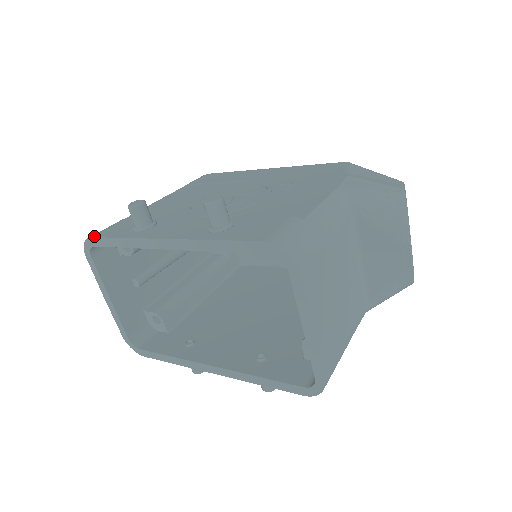
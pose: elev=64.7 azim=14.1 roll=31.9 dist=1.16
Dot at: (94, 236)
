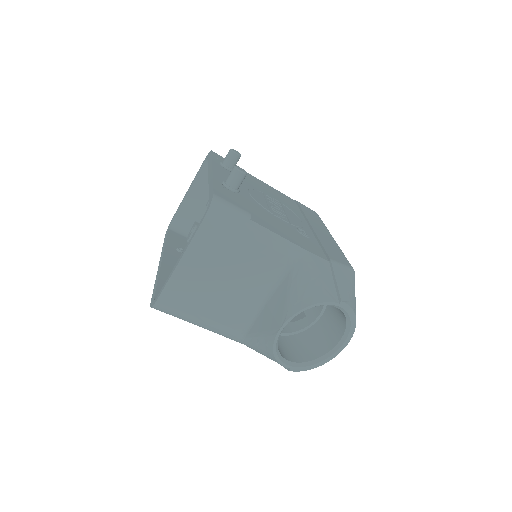
Dot at: occluded
